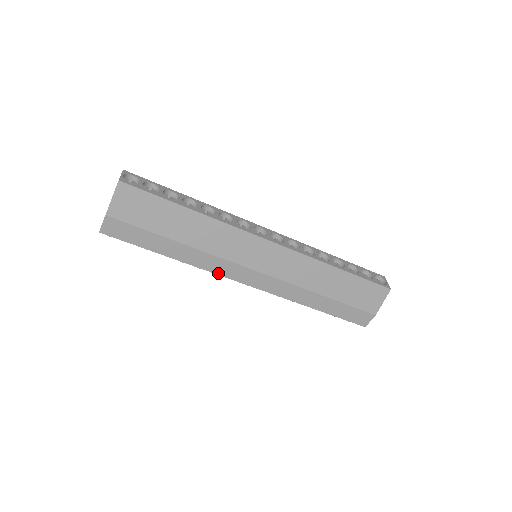
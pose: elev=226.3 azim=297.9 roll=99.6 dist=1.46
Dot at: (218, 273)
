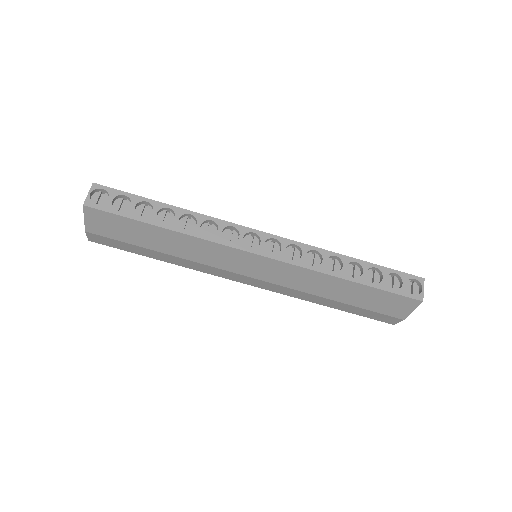
Dot at: (213, 274)
